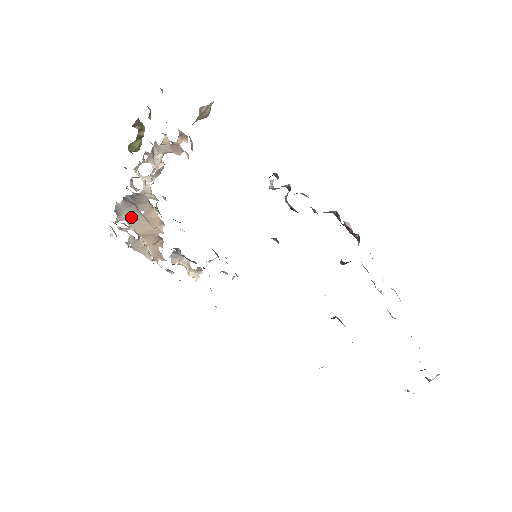
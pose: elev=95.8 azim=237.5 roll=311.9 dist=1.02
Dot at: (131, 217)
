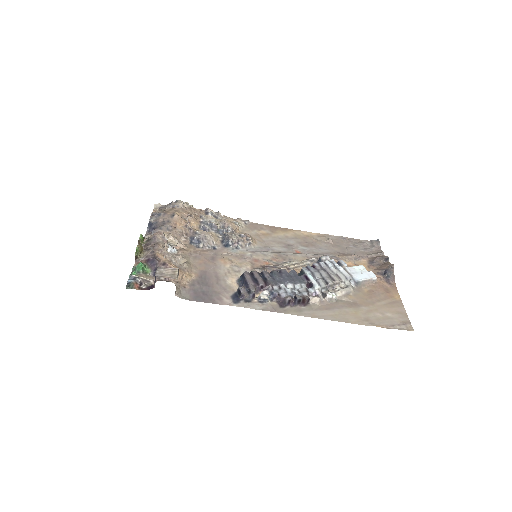
Dot at: occluded
